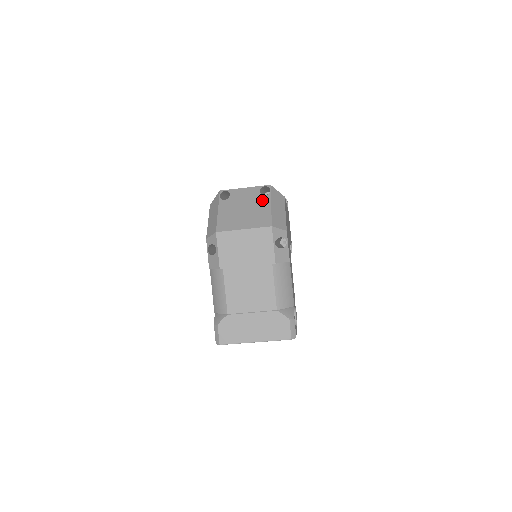
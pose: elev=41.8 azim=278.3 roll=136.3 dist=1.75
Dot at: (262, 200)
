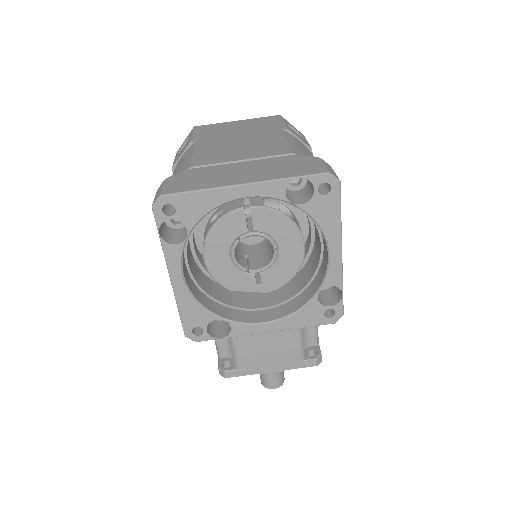
Dot at: occluded
